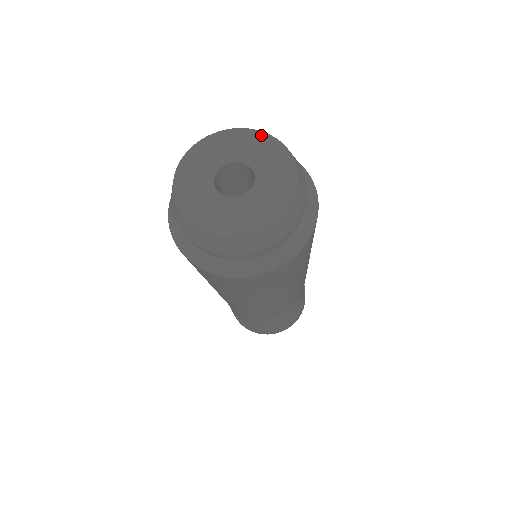
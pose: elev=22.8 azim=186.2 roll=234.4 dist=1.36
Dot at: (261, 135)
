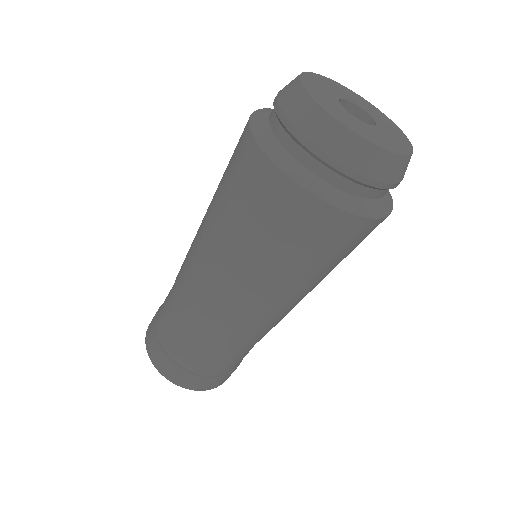
Dot at: (338, 84)
